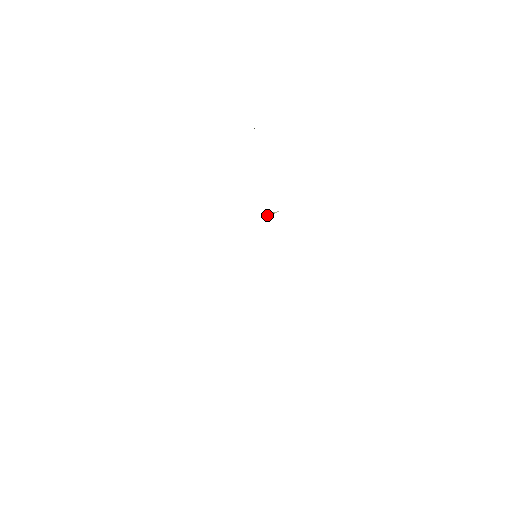
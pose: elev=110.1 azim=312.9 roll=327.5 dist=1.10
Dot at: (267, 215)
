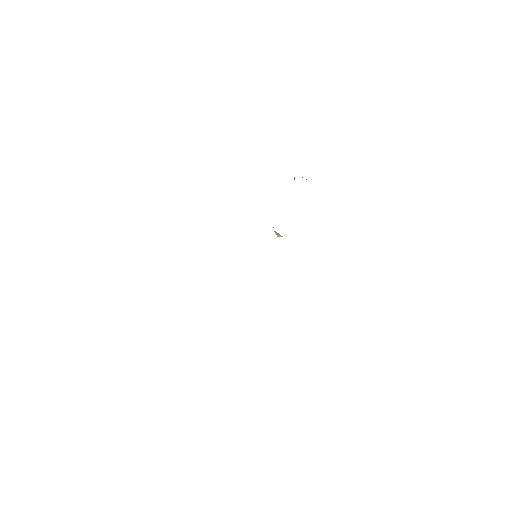
Dot at: (276, 234)
